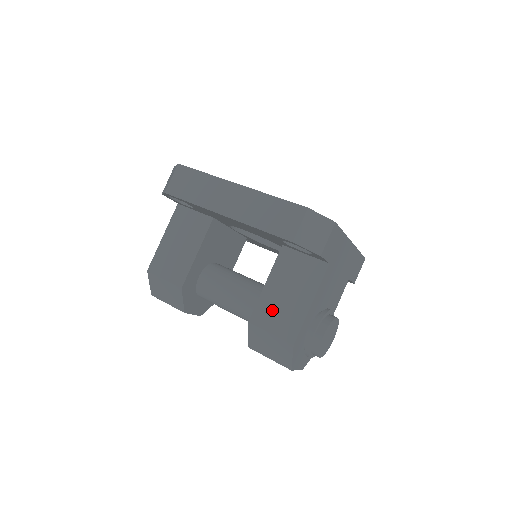
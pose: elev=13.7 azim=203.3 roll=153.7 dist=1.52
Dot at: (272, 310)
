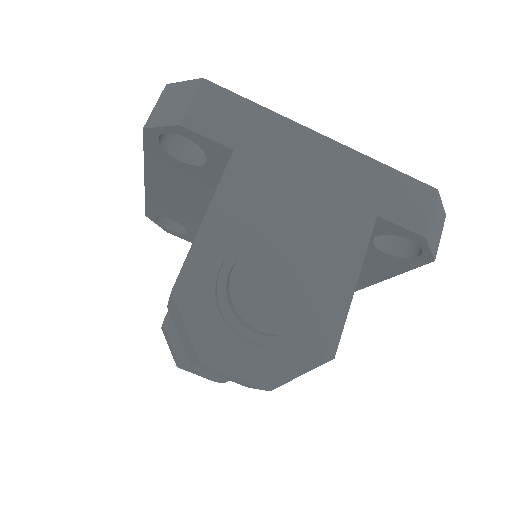
Dot at: occluded
